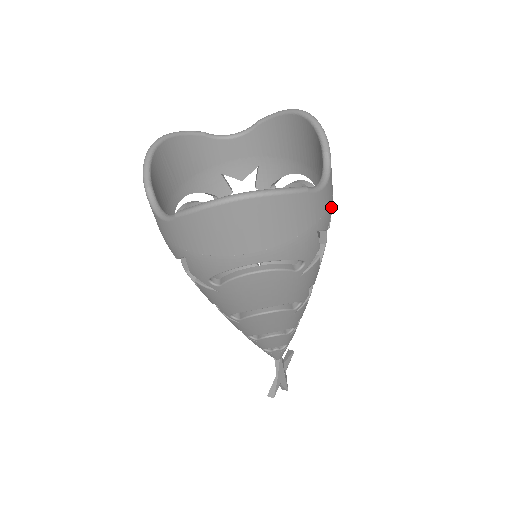
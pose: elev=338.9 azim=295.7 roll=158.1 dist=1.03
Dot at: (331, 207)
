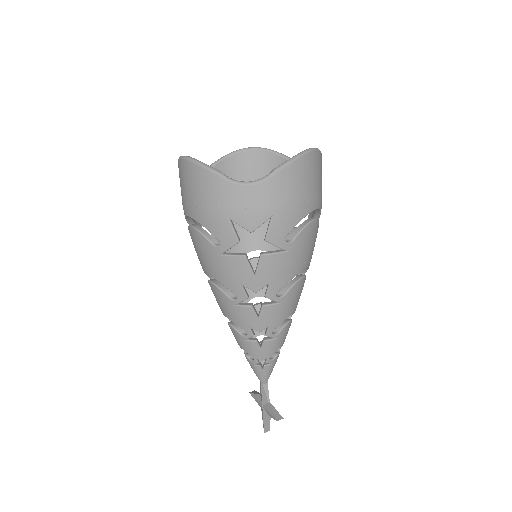
Dot at: occluded
